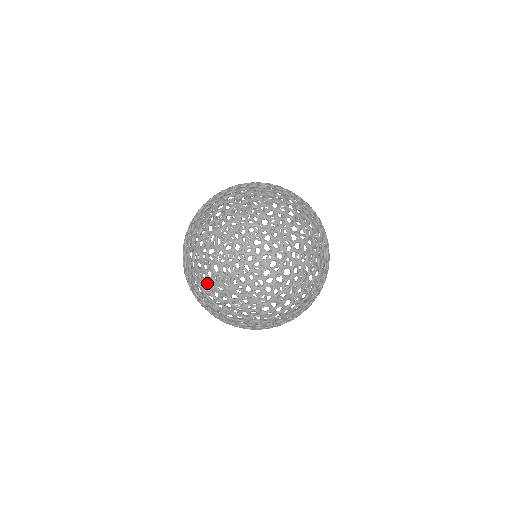
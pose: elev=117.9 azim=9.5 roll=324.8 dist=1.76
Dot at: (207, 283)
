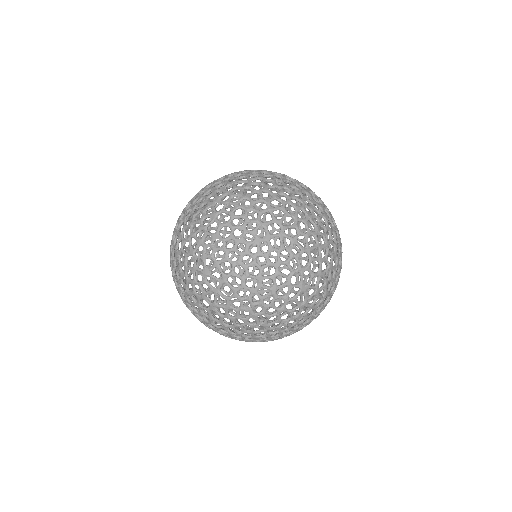
Dot at: (255, 314)
